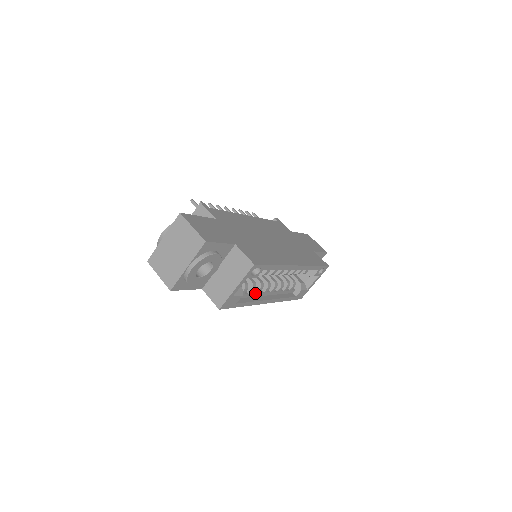
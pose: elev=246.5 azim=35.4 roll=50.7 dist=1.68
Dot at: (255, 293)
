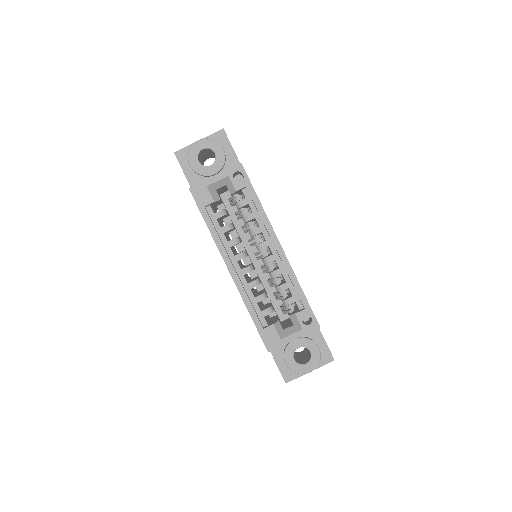
Dot at: occluded
